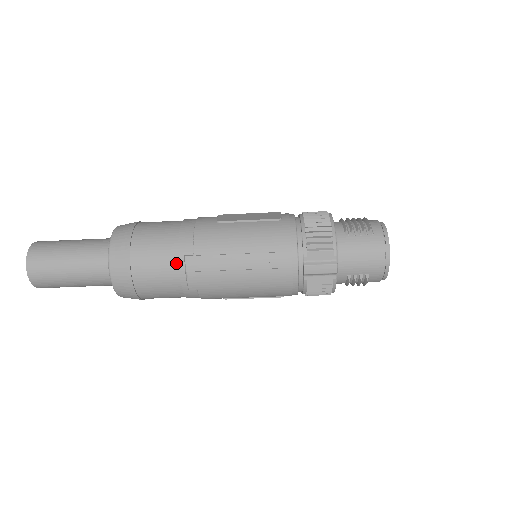
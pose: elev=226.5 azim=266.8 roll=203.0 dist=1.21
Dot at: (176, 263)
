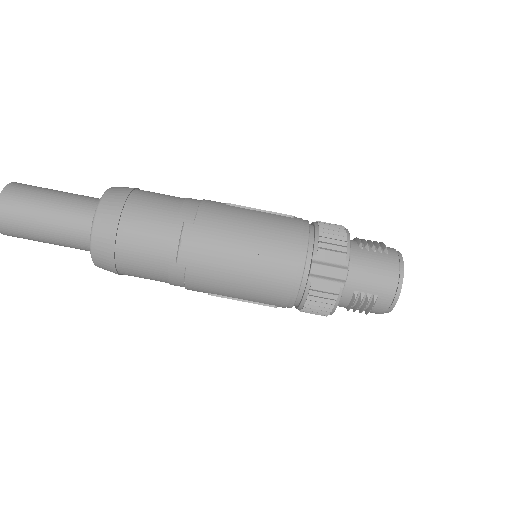
Dot at: (172, 228)
